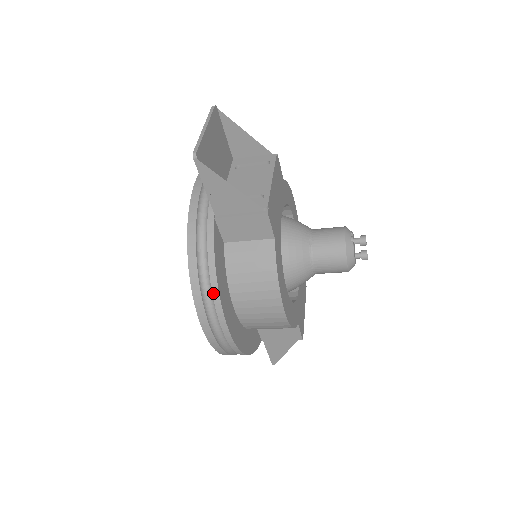
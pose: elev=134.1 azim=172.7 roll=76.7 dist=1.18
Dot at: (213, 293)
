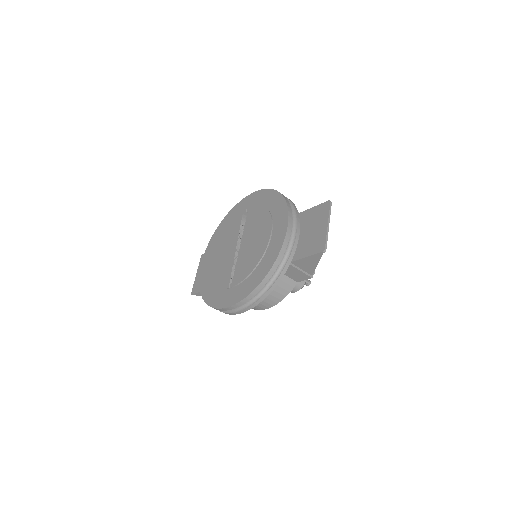
Dot at: (260, 299)
